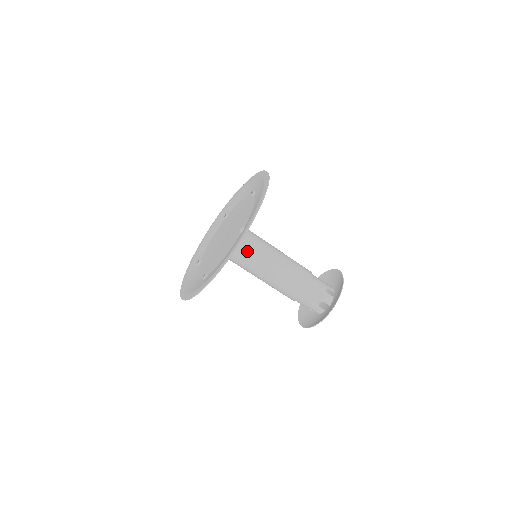
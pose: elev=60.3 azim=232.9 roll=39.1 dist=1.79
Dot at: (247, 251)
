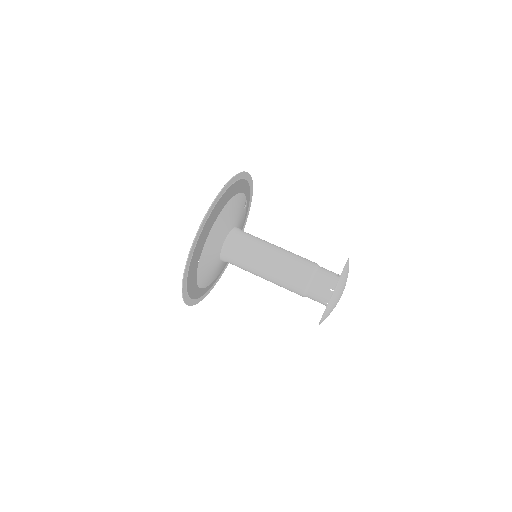
Dot at: (242, 242)
